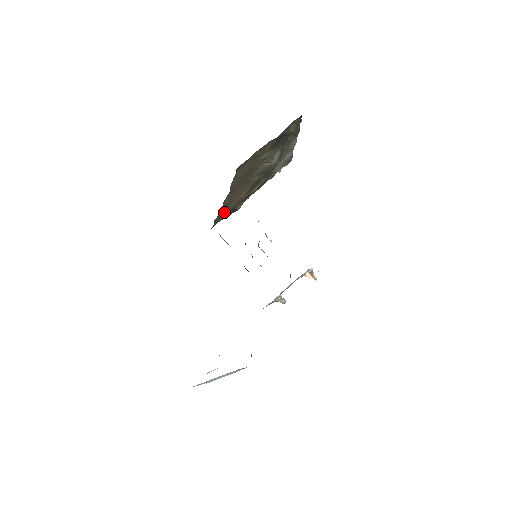
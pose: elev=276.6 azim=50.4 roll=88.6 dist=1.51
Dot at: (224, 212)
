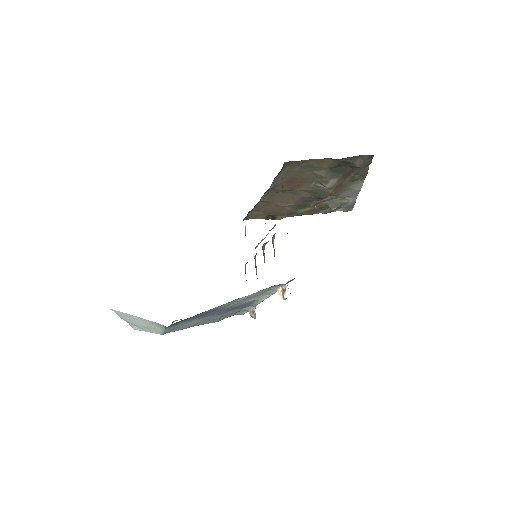
Dot at: (262, 211)
